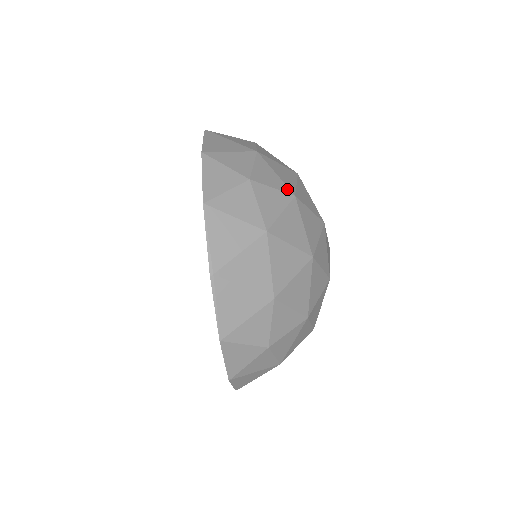
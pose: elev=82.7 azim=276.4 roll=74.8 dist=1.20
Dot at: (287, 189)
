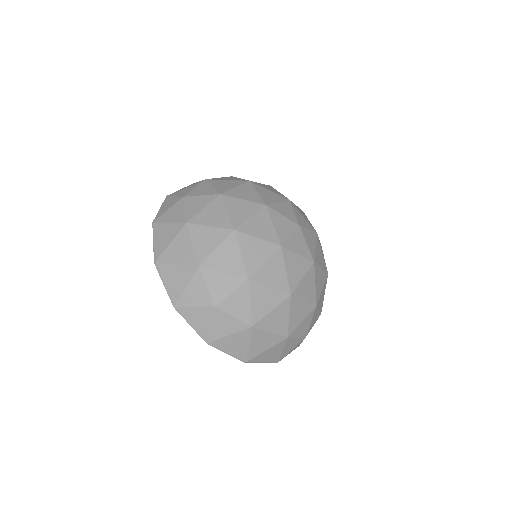
Dot at: (240, 279)
